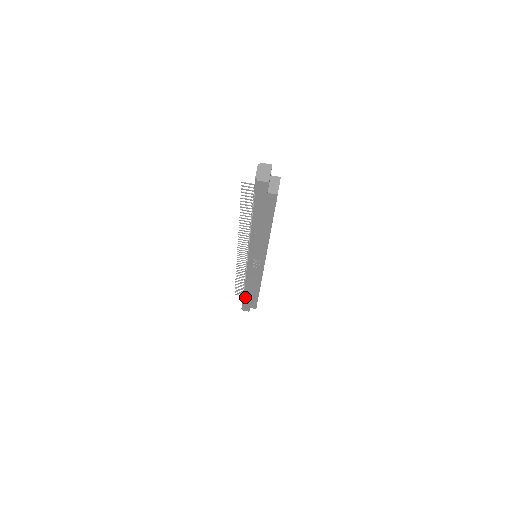
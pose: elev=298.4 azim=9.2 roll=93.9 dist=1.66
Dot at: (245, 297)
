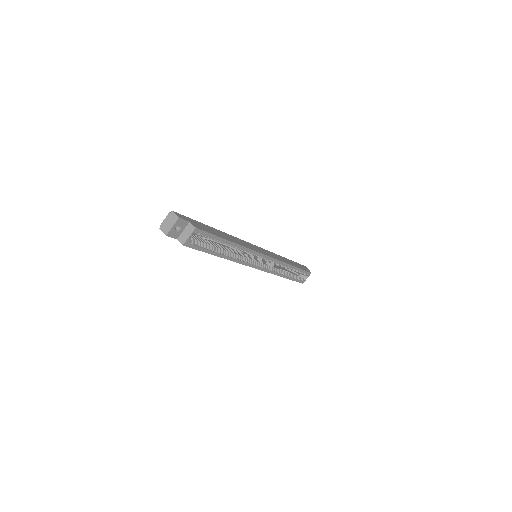
Dot at: occluded
